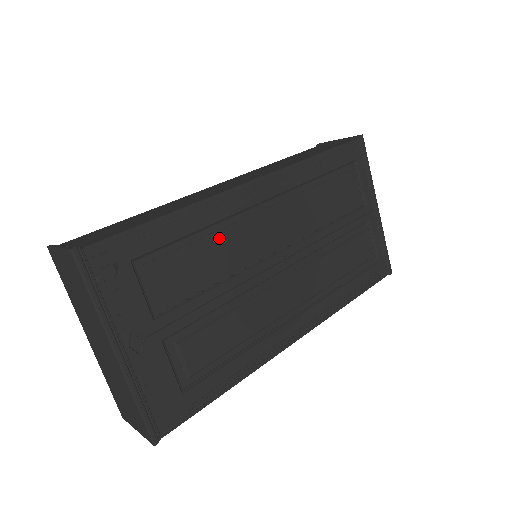
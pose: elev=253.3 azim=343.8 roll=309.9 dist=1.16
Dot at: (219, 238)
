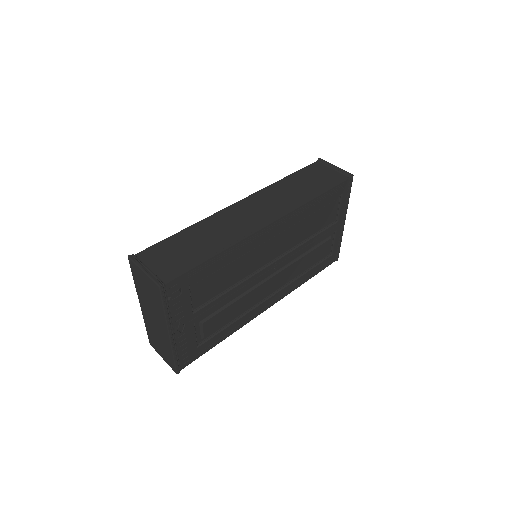
Dot at: (241, 260)
